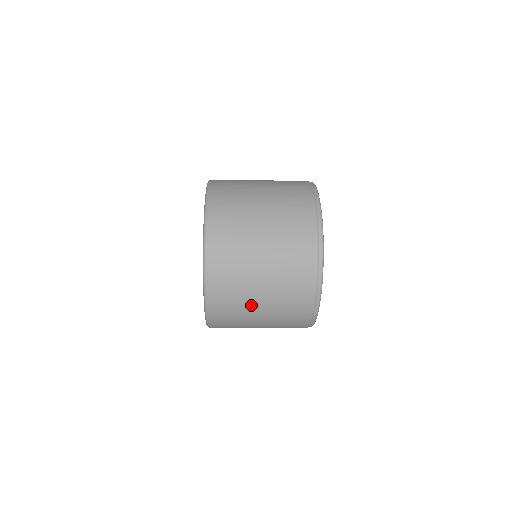
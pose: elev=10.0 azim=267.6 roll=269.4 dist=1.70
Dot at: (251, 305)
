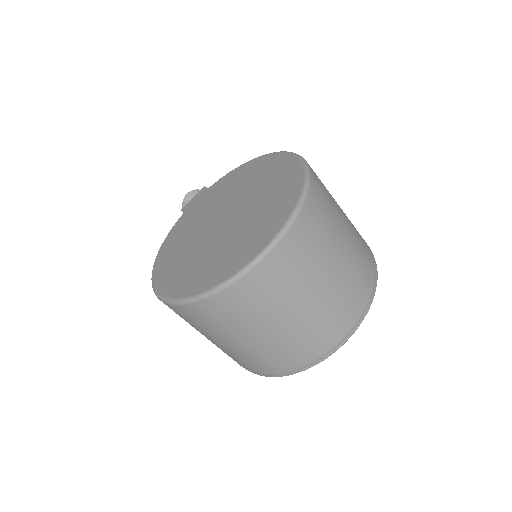
Dot at: (231, 335)
